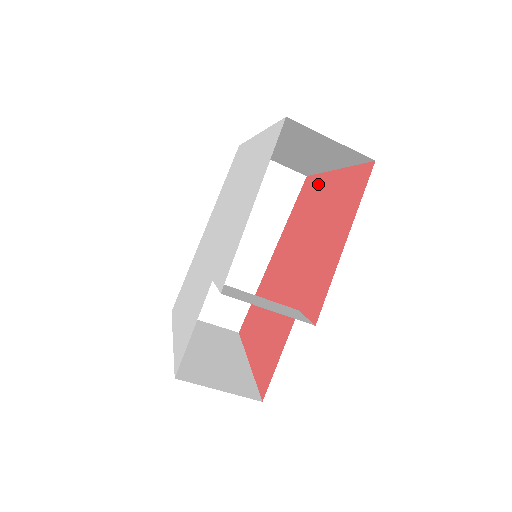
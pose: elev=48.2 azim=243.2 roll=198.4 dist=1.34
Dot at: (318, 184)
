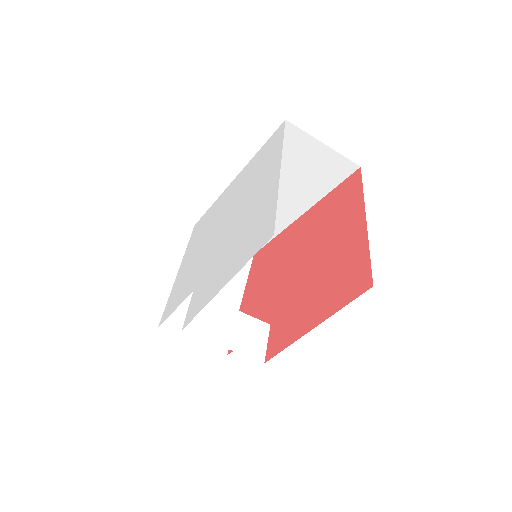
Dot at: (353, 205)
